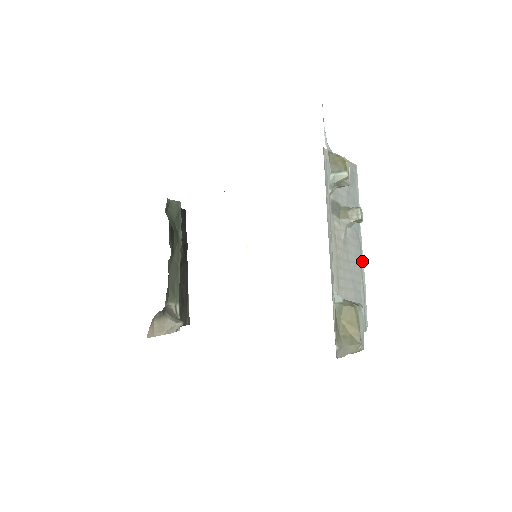
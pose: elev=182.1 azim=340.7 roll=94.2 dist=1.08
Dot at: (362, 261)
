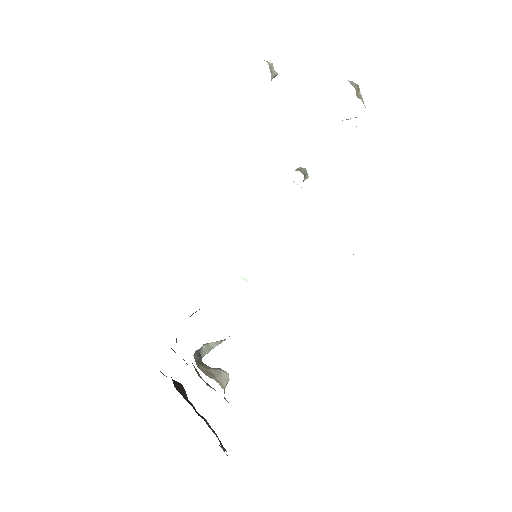
Dot at: occluded
